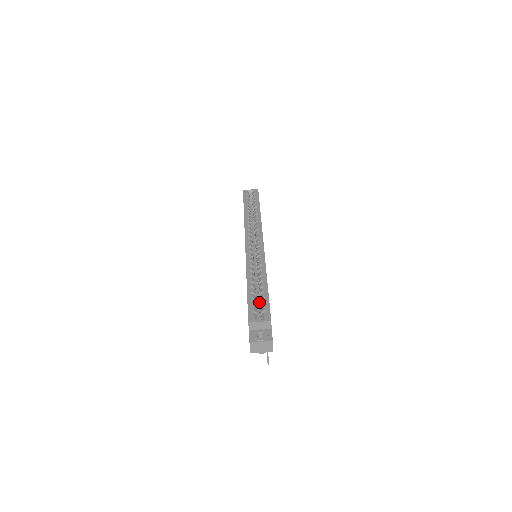
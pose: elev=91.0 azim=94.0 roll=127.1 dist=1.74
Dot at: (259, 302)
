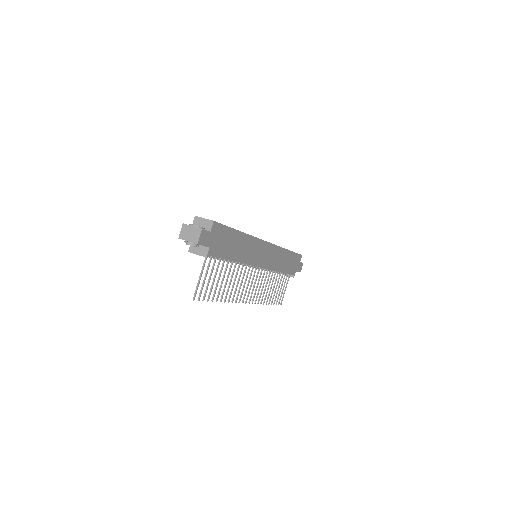
Dot at: occluded
